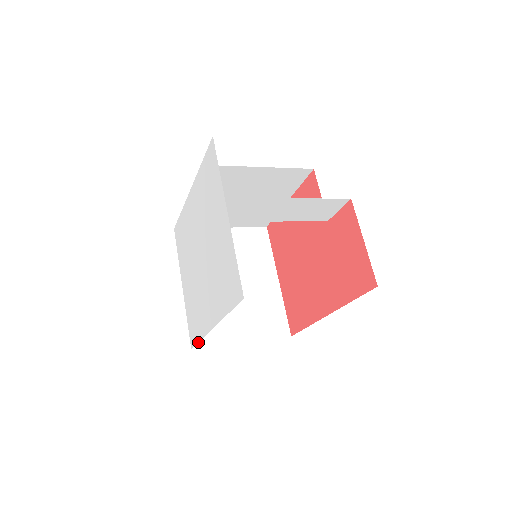
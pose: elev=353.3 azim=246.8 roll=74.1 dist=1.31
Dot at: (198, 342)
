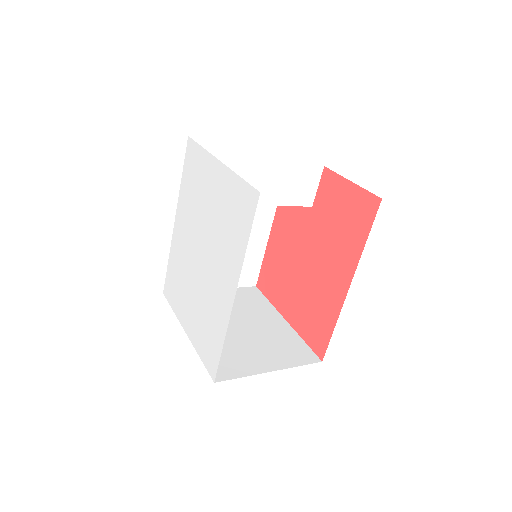
Dot at: (221, 352)
